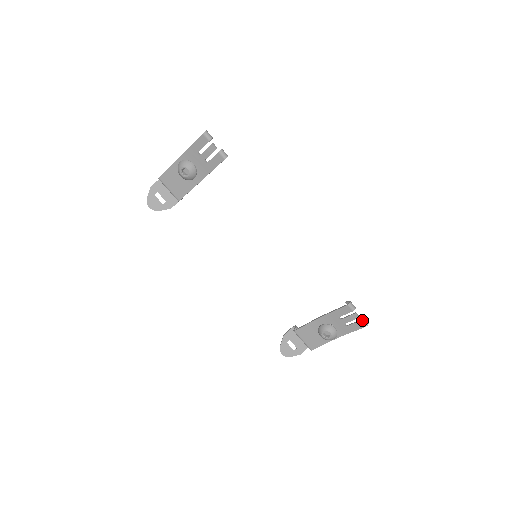
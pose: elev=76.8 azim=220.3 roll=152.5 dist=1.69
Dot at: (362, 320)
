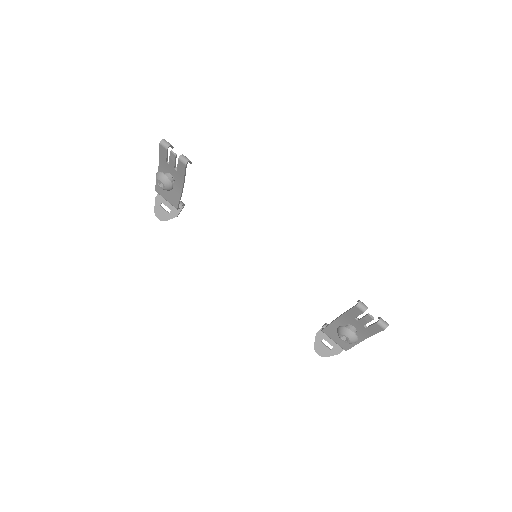
Dot at: (378, 322)
